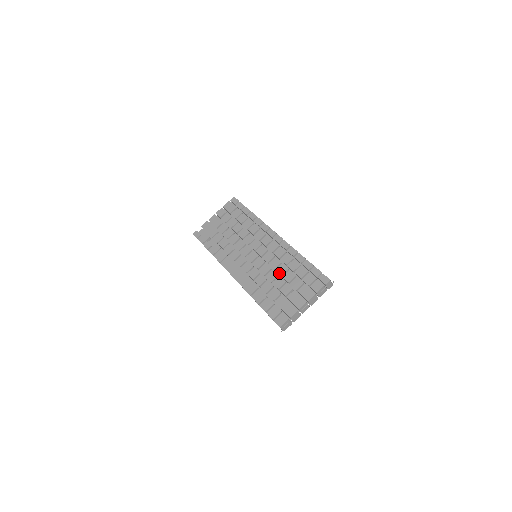
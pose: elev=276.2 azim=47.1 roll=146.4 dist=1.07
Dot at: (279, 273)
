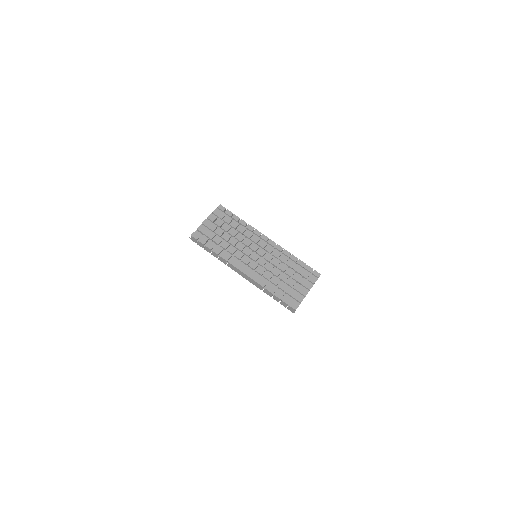
Dot at: (282, 270)
